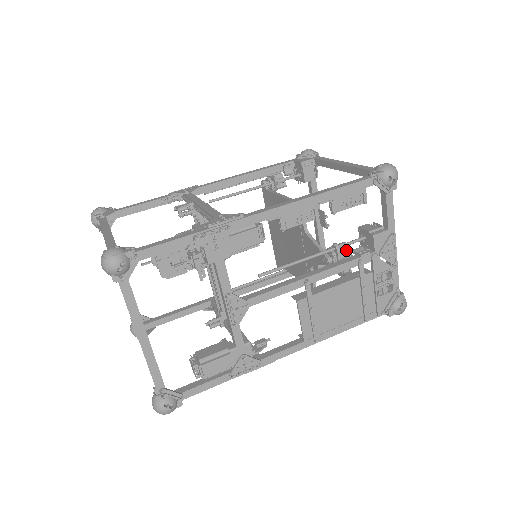
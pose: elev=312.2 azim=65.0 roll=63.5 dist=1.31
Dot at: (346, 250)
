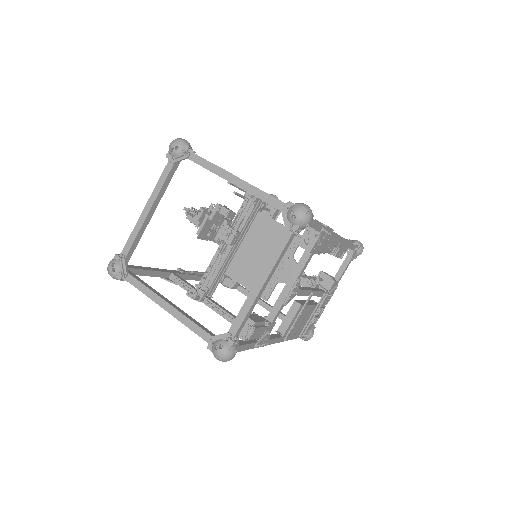
Dot at: occluded
